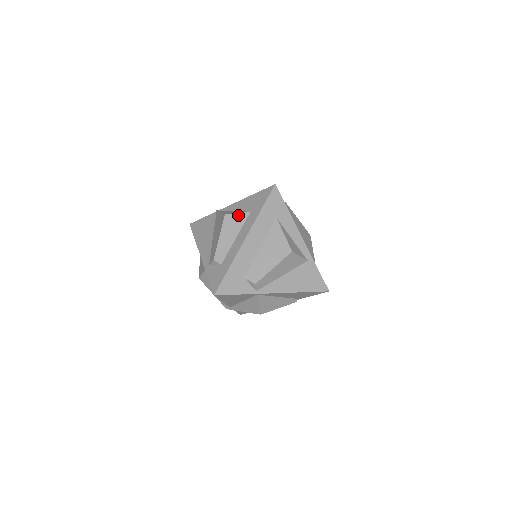
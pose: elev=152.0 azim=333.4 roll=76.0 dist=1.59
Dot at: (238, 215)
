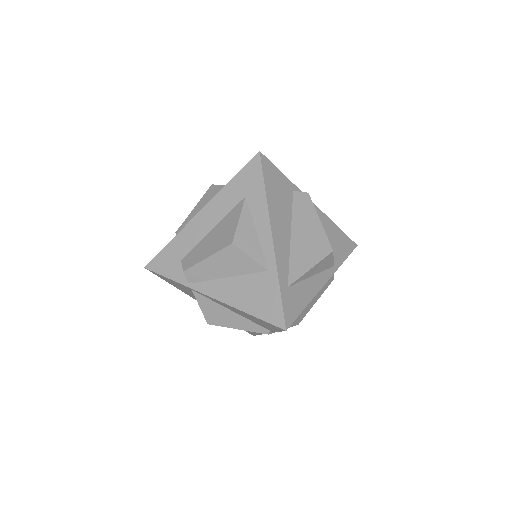
Dot at: (220, 187)
